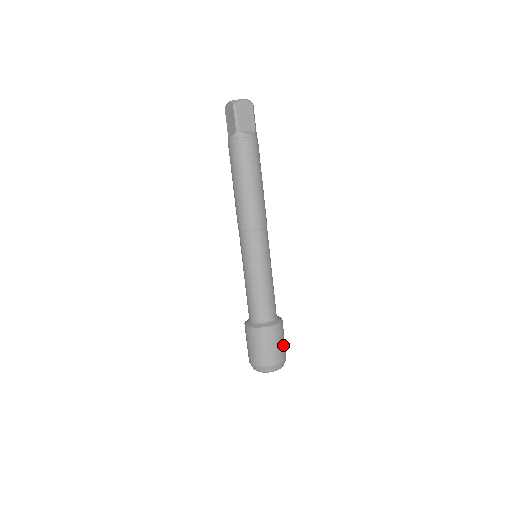
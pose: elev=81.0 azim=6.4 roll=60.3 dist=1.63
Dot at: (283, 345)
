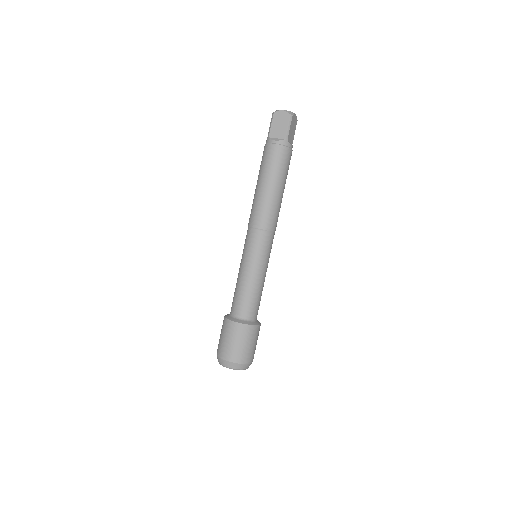
Dot at: occluded
